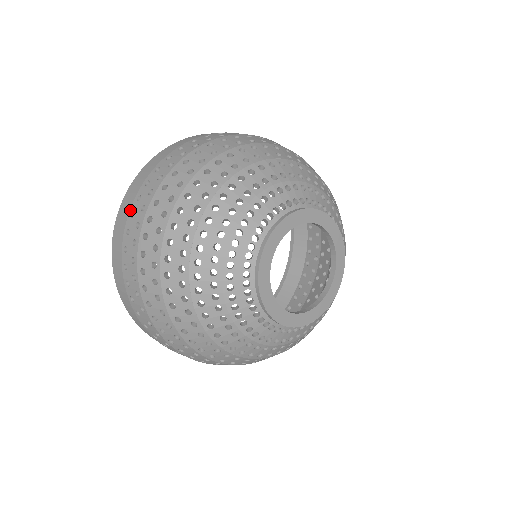
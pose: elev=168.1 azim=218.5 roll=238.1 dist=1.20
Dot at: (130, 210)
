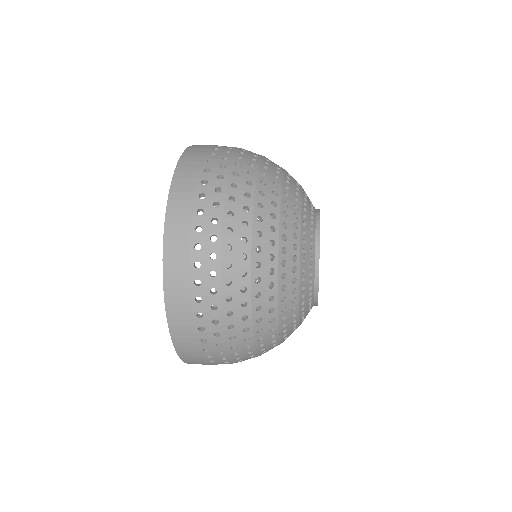
Dot at: (195, 327)
